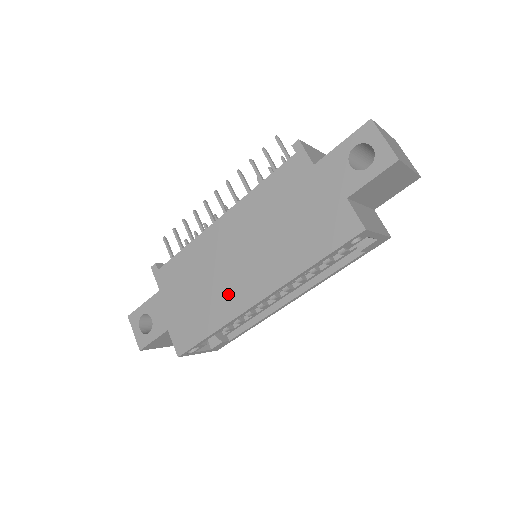
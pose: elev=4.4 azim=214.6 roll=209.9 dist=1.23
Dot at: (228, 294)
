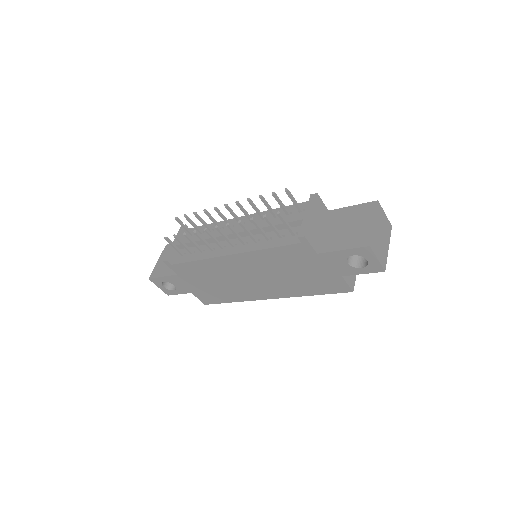
Dot at: (243, 291)
